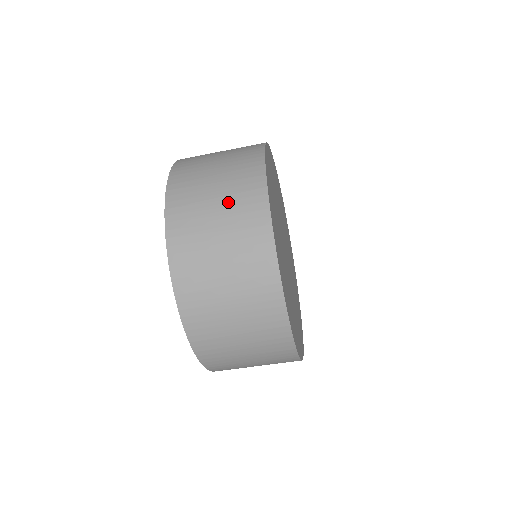
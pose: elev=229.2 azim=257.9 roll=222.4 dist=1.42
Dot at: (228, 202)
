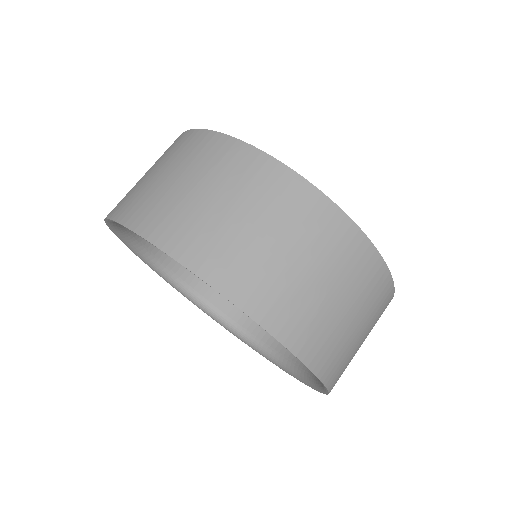
Dot at: occluded
